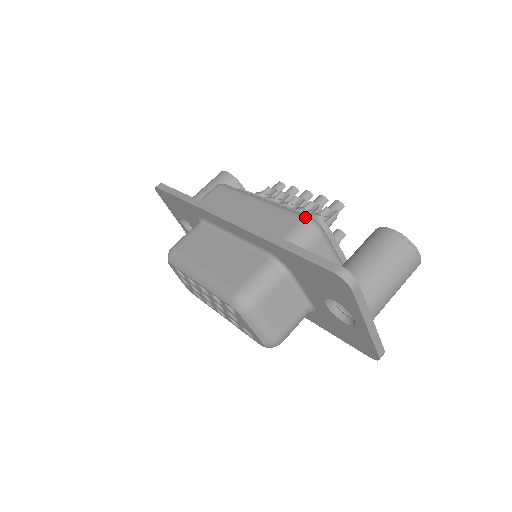
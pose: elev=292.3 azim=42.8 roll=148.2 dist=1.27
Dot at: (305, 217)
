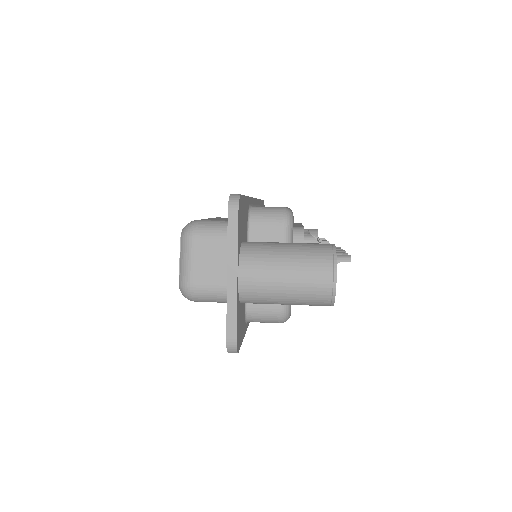
Dot at: (287, 208)
